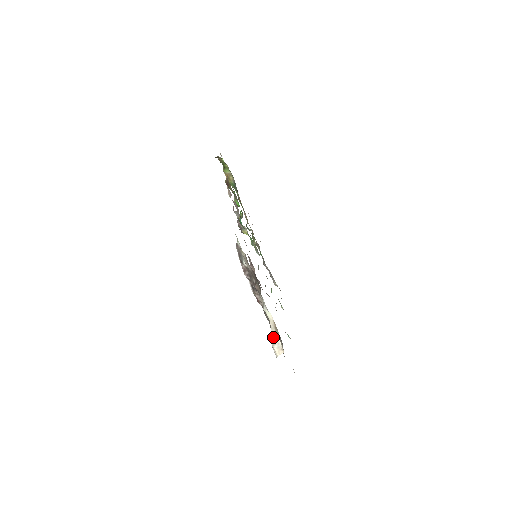
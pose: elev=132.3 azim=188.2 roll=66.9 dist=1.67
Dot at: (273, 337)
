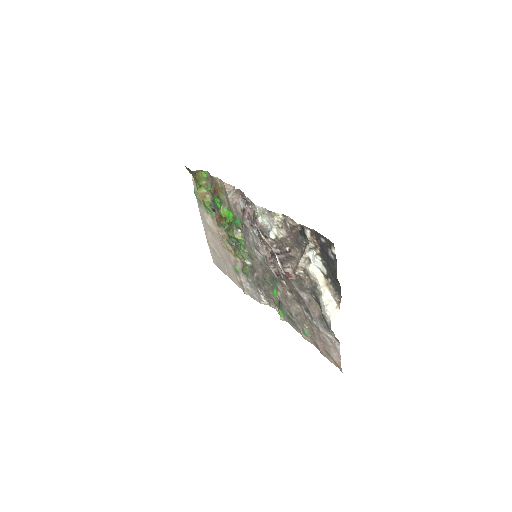
Dot at: (325, 296)
